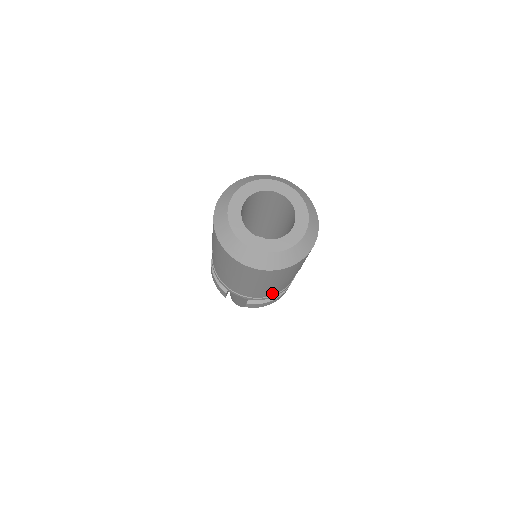
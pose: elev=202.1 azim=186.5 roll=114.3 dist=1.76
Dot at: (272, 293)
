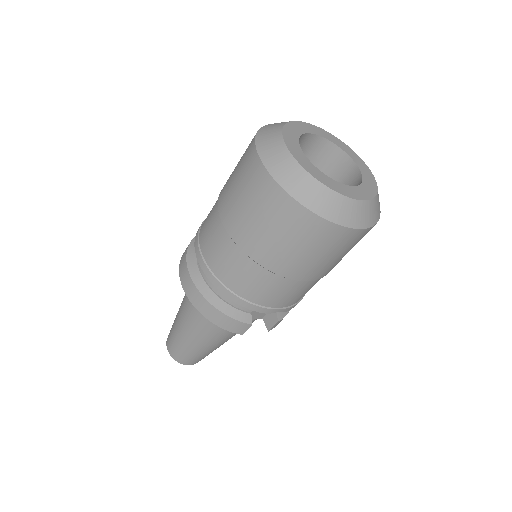
Dot at: occluded
